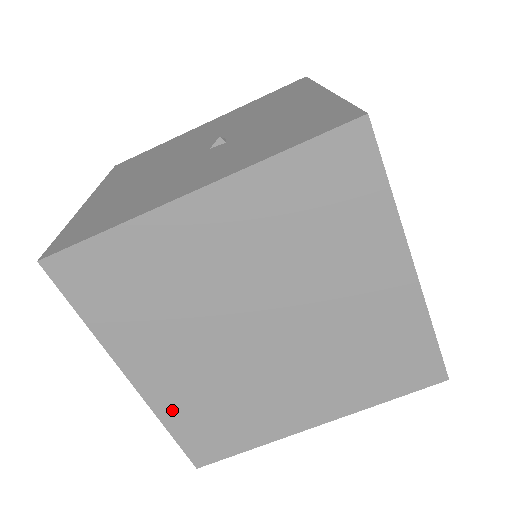
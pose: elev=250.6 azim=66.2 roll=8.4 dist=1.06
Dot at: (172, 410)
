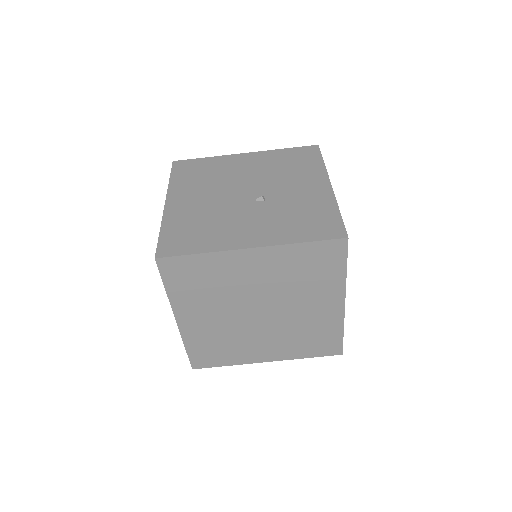
Dot at: (192, 339)
